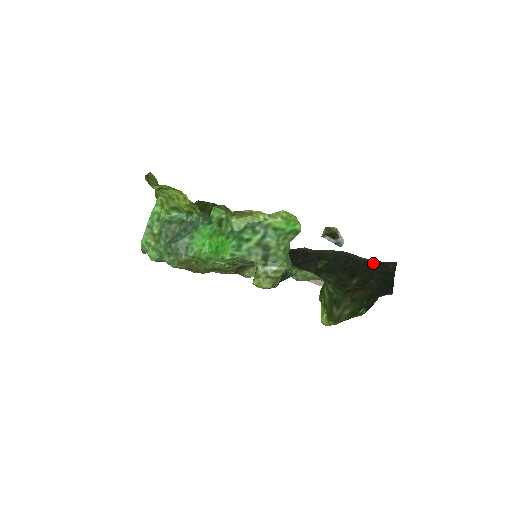
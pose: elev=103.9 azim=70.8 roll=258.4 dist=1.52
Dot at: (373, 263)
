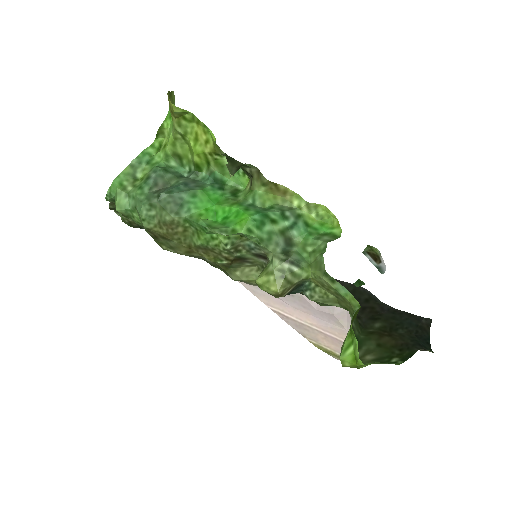
Dot at: (401, 311)
